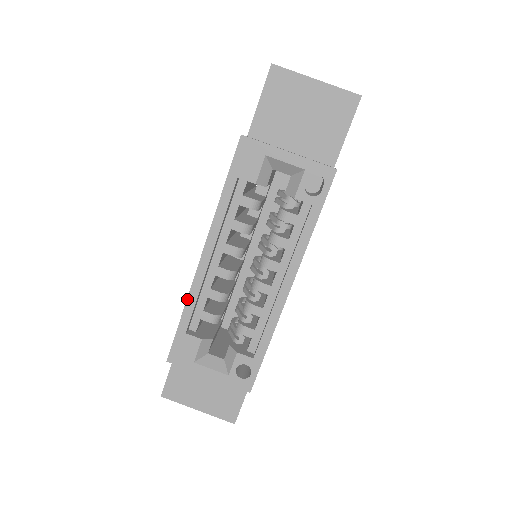
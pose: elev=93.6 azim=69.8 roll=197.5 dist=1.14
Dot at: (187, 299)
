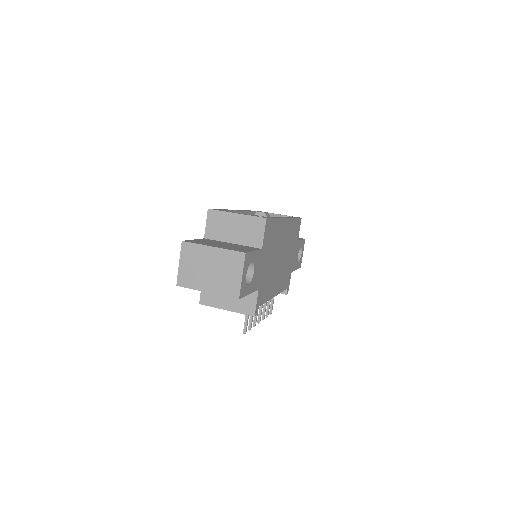
Dot at: (226, 209)
